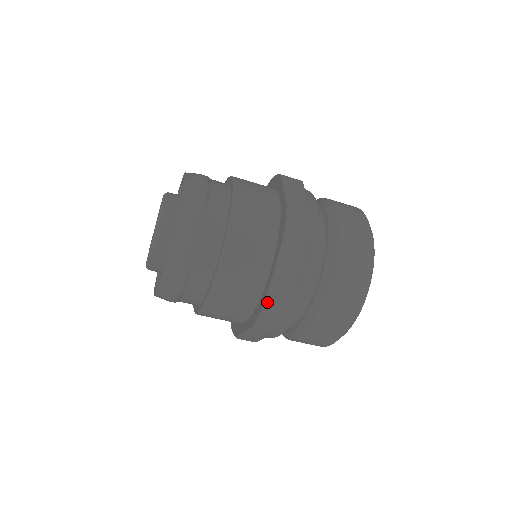
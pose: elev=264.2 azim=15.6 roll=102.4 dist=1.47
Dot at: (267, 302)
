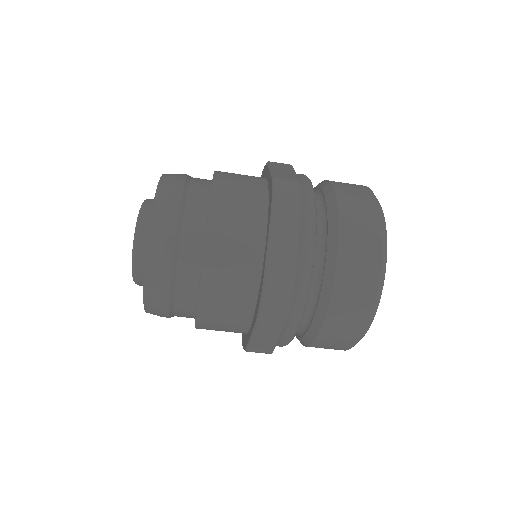
Dot at: (247, 351)
